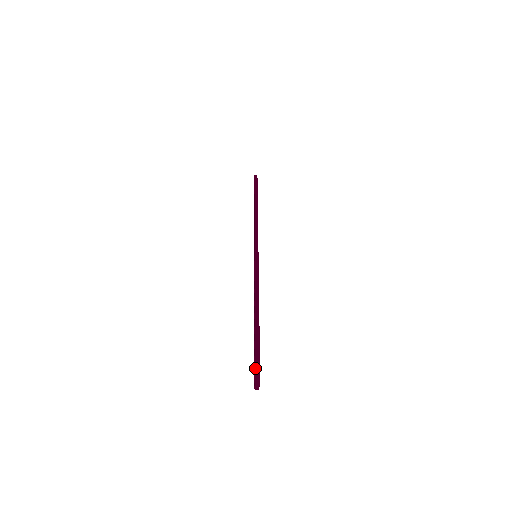
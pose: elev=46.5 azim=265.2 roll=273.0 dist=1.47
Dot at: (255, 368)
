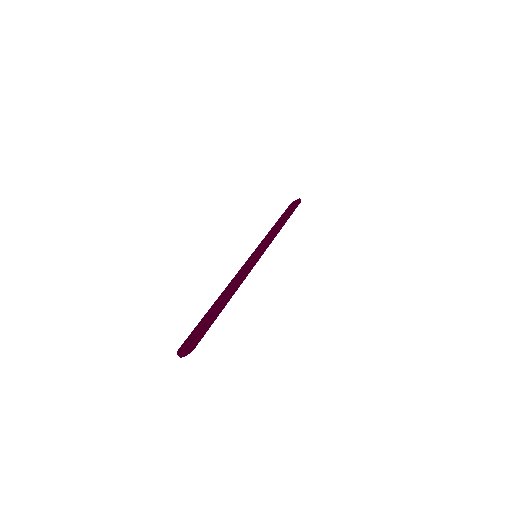
Dot at: (195, 340)
